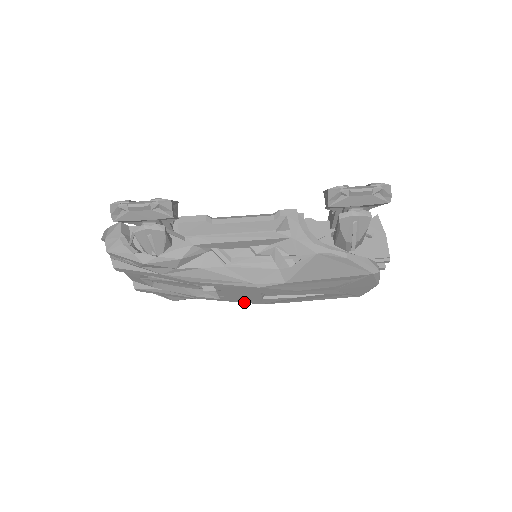
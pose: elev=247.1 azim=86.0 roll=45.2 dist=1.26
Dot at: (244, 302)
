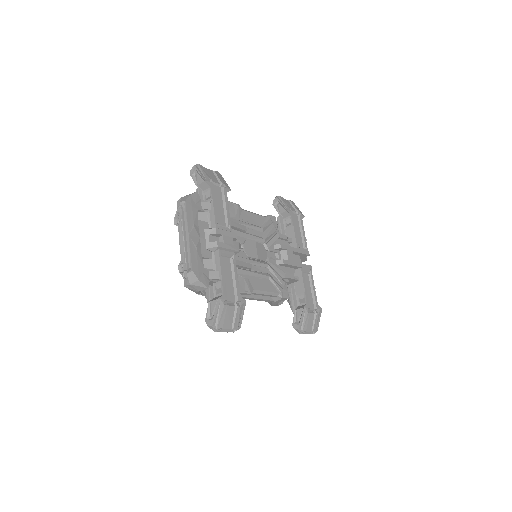
Dot at: occluded
